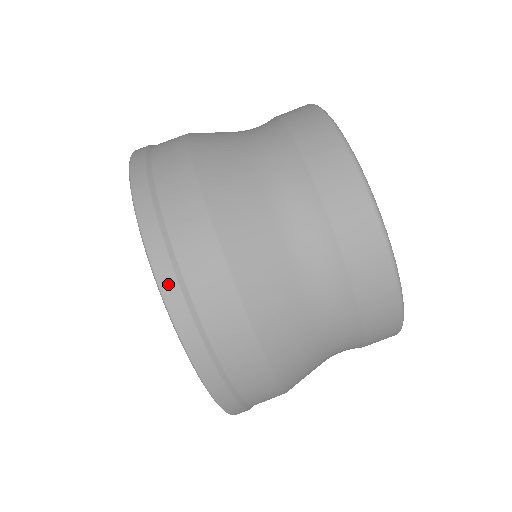
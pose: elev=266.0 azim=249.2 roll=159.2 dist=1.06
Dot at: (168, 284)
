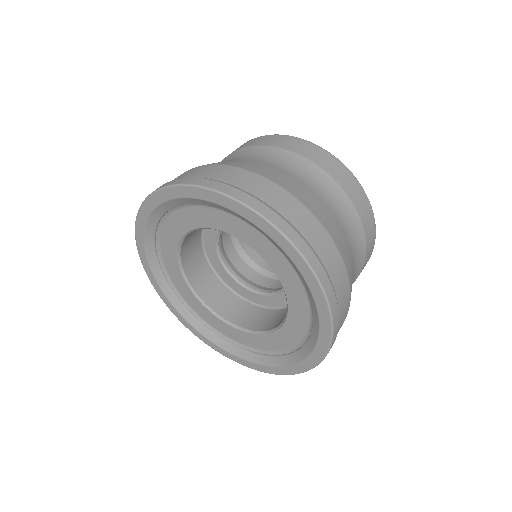
Dot at: occluded
